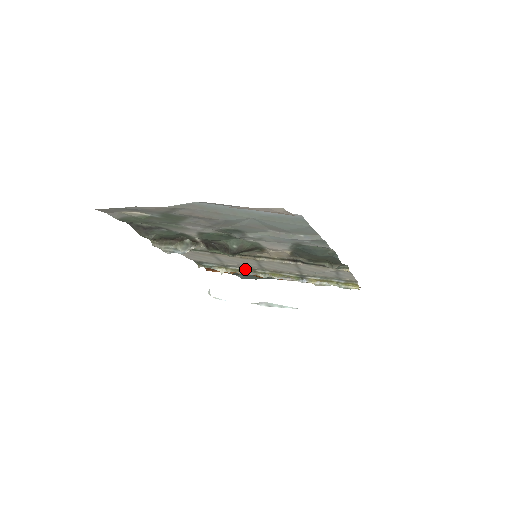
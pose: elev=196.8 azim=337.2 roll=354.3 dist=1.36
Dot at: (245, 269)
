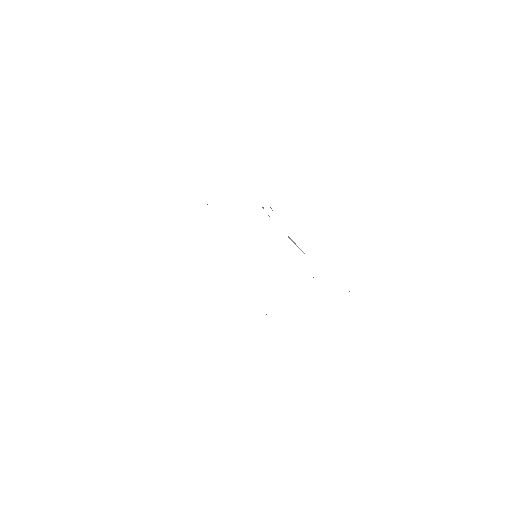
Dot at: occluded
